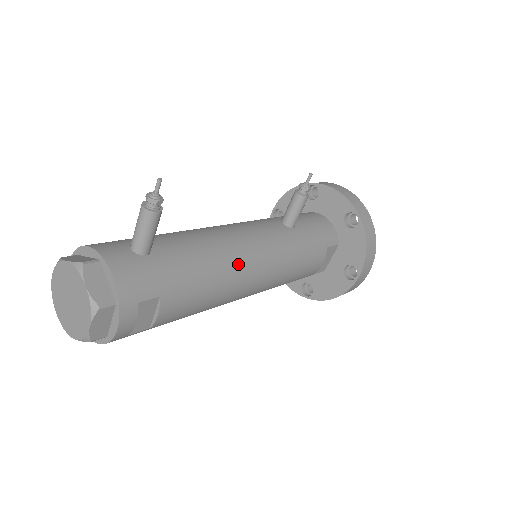
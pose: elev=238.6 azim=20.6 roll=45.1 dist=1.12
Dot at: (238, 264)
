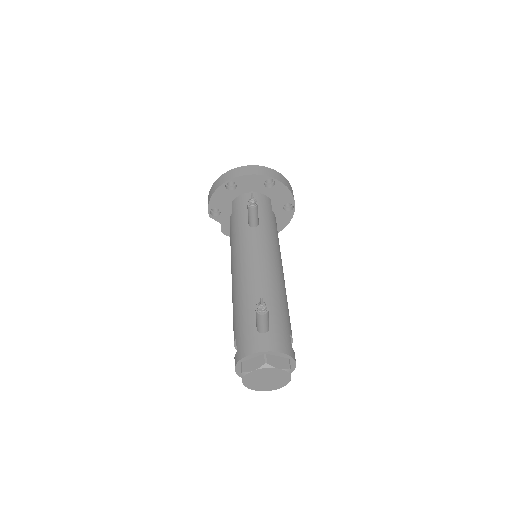
Dot at: (279, 277)
